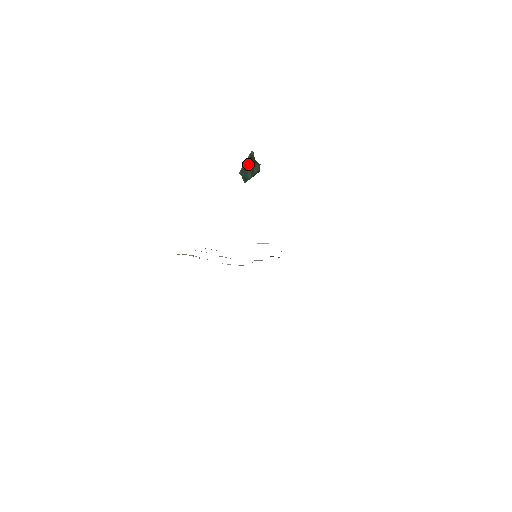
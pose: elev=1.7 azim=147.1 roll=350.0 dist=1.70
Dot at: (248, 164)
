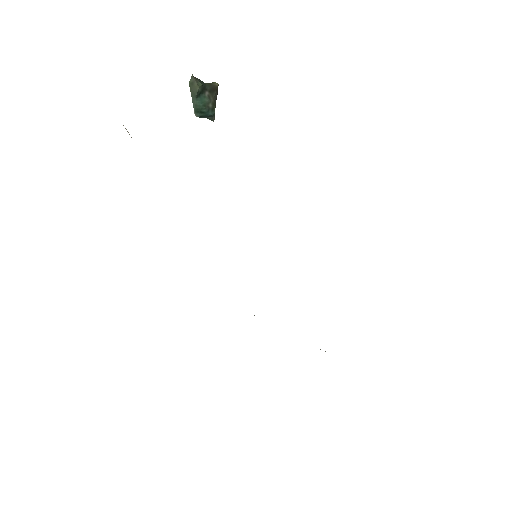
Dot at: (209, 98)
